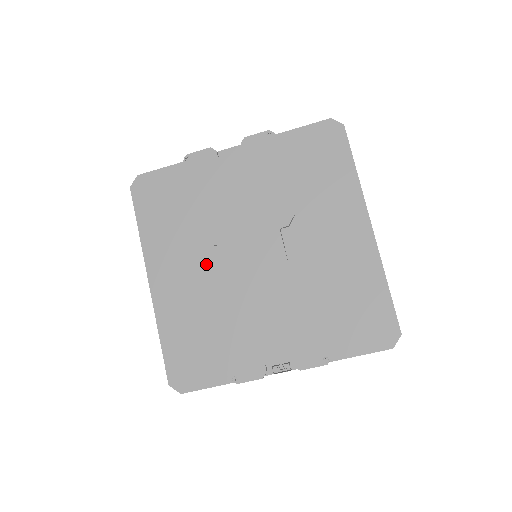
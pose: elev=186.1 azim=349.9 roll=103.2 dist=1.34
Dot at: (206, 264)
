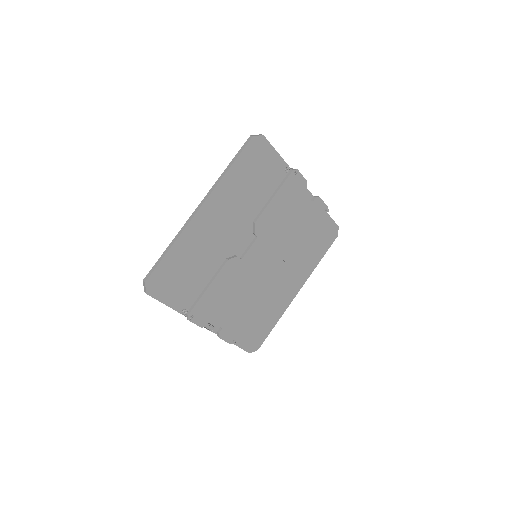
Dot at: (235, 233)
